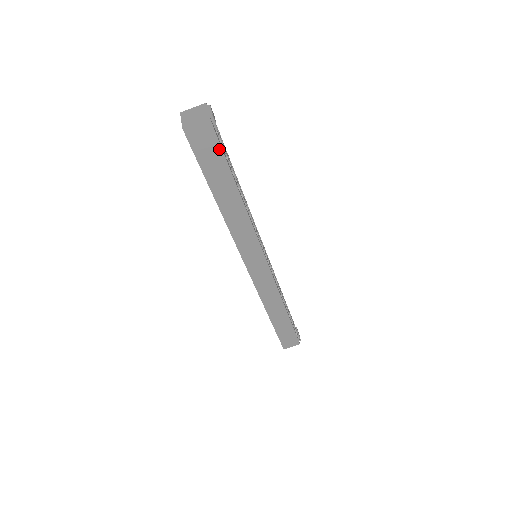
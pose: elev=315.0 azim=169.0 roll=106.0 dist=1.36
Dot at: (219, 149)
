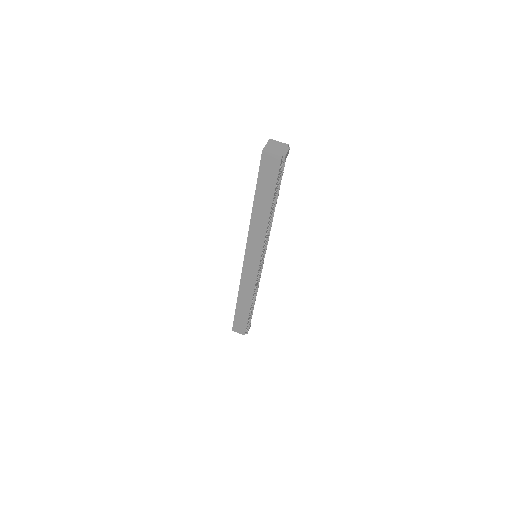
Dot at: (276, 177)
